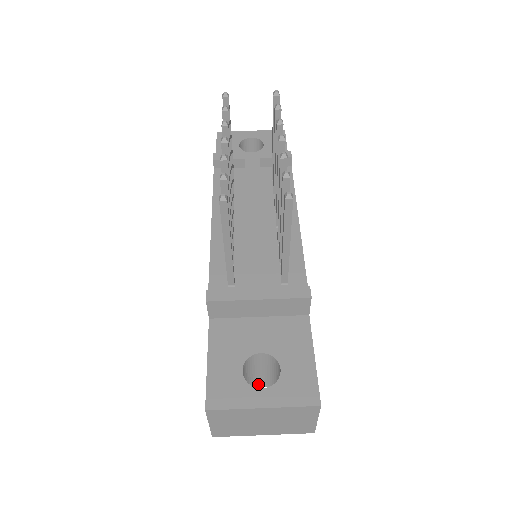
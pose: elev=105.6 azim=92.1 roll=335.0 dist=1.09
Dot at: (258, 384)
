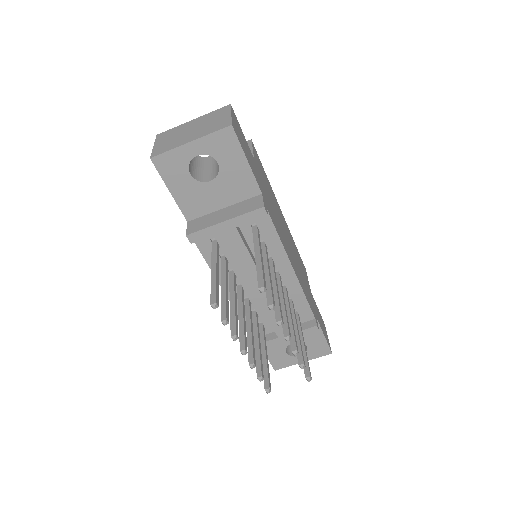
Dot at: occluded
